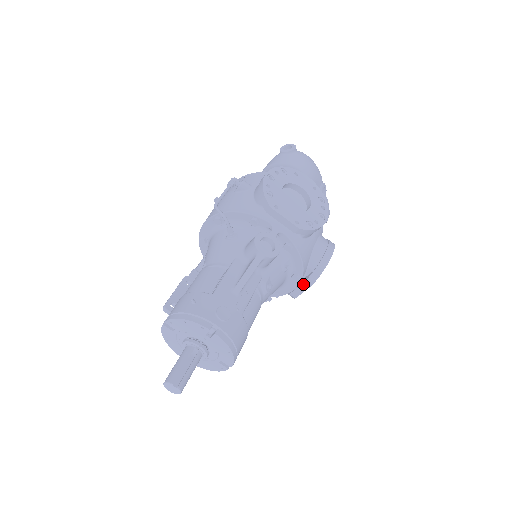
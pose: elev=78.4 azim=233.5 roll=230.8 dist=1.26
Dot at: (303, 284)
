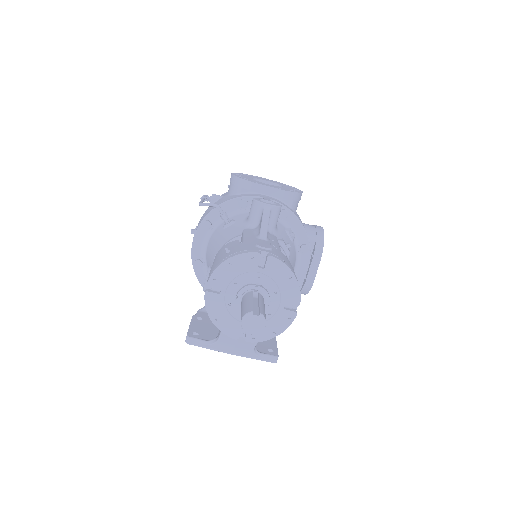
Dot at: (313, 259)
